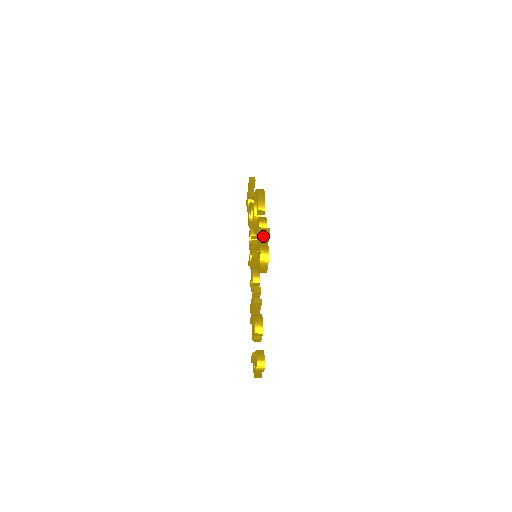
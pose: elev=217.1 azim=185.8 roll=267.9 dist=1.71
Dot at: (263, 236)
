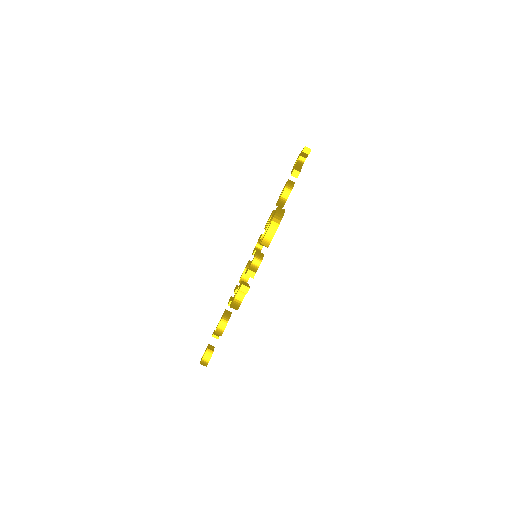
Dot at: (241, 290)
